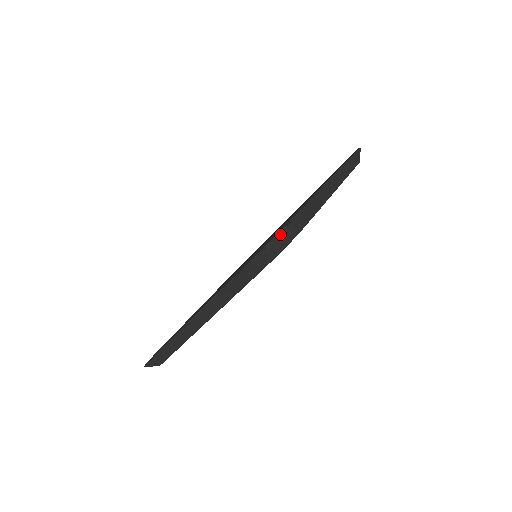
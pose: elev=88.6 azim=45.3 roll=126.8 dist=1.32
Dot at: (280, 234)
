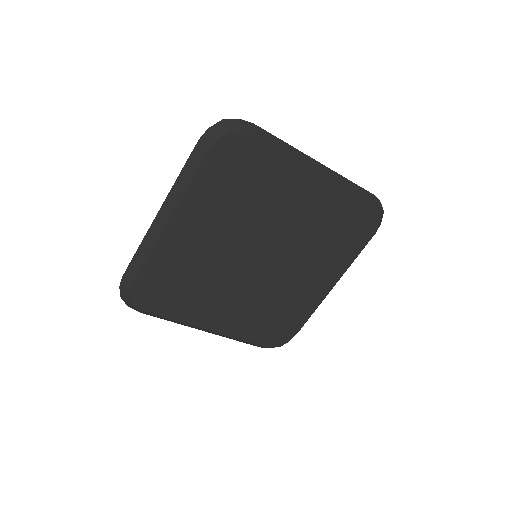
Dot at: (224, 120)
